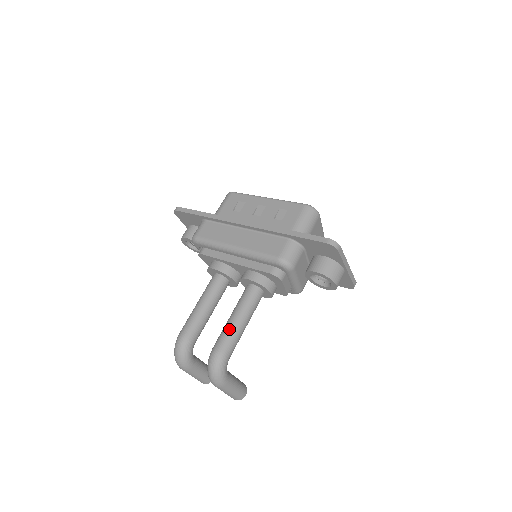
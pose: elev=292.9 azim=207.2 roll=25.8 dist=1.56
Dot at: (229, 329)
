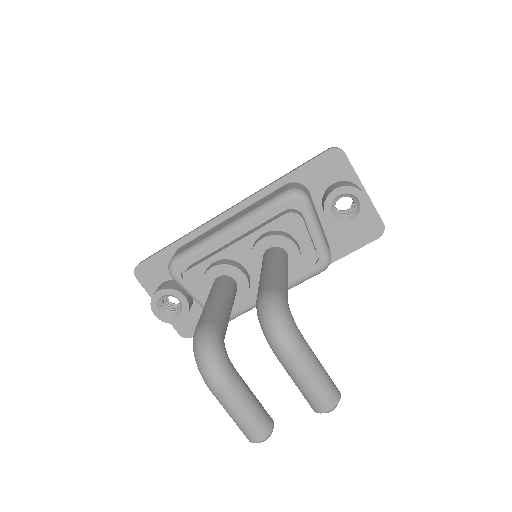
Dot at: (267, 274)
